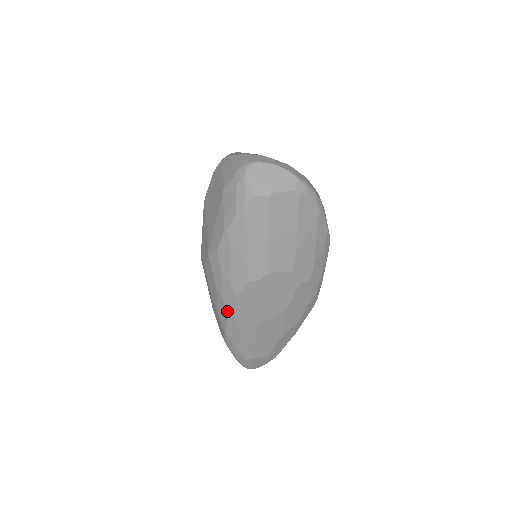
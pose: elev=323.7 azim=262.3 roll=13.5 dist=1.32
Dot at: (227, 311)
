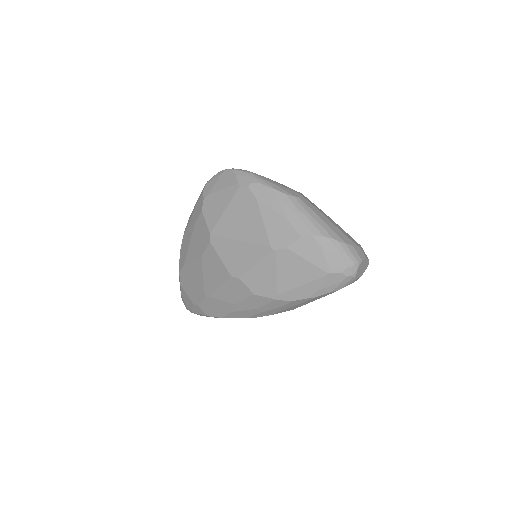
Dot at: (252, 317)
